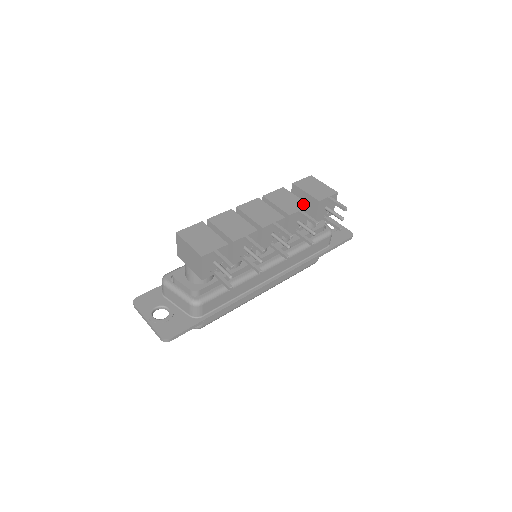
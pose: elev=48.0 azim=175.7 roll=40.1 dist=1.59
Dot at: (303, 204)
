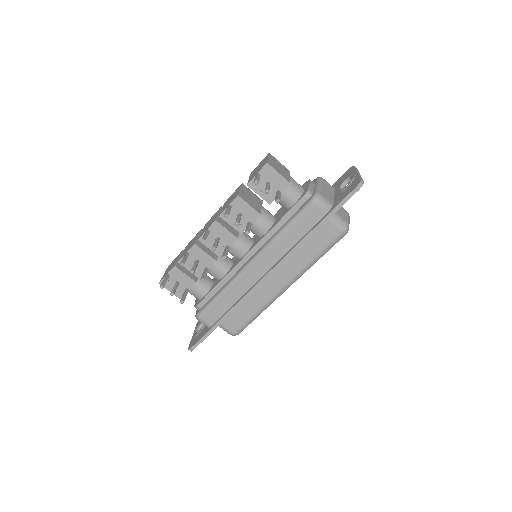
Dot at: (235, 196)
